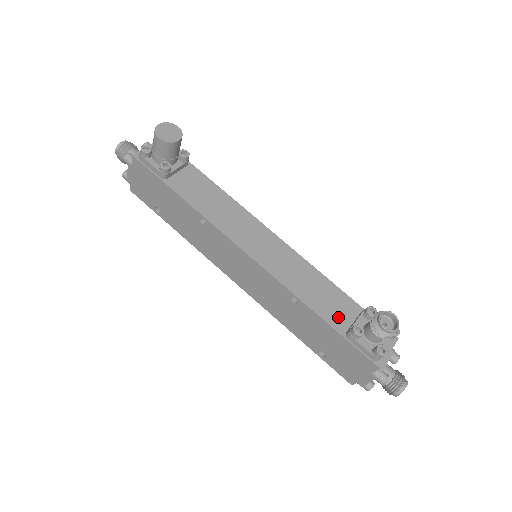
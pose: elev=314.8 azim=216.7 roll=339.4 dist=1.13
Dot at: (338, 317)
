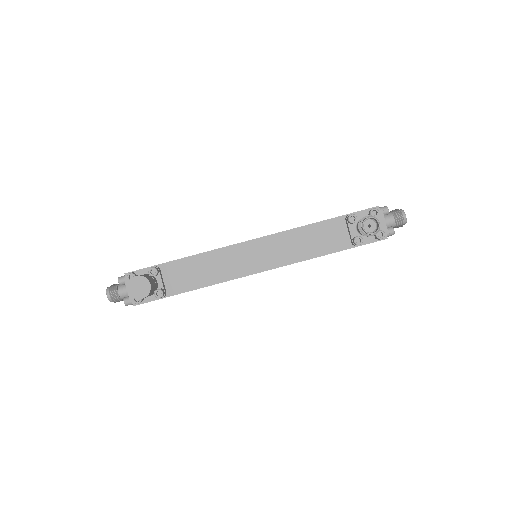
Dot at: (338, 240)
